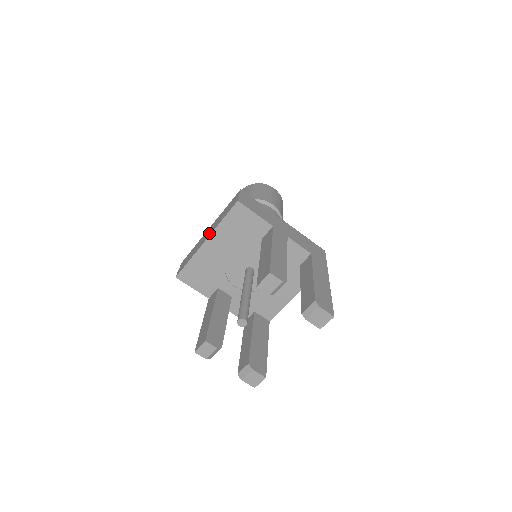
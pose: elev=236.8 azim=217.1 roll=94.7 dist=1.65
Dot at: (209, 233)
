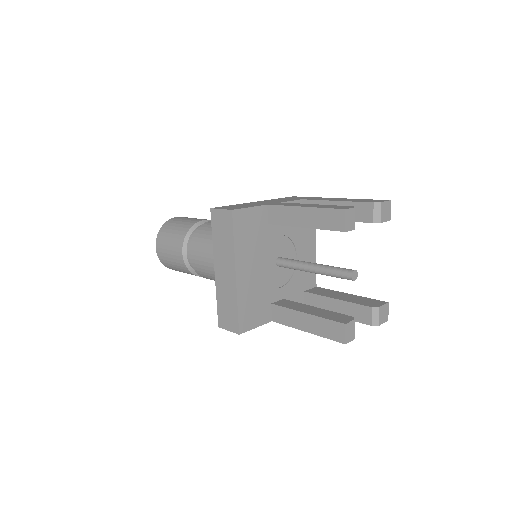
Dot at: (229, 266)
